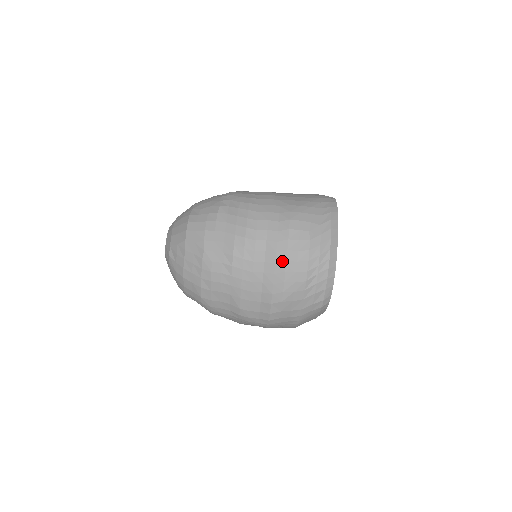
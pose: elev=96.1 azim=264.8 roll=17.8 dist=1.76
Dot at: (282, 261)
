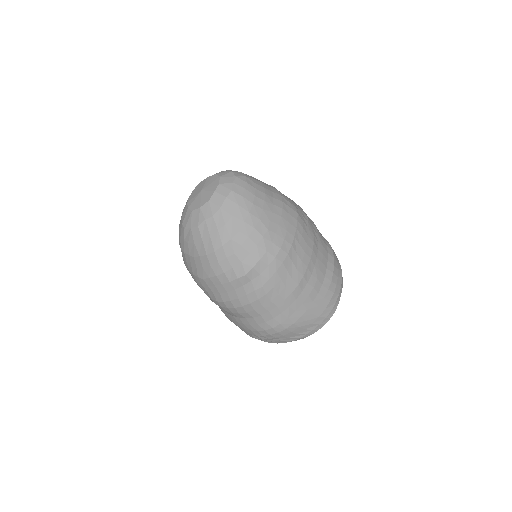
Dot at: (242, 326)
